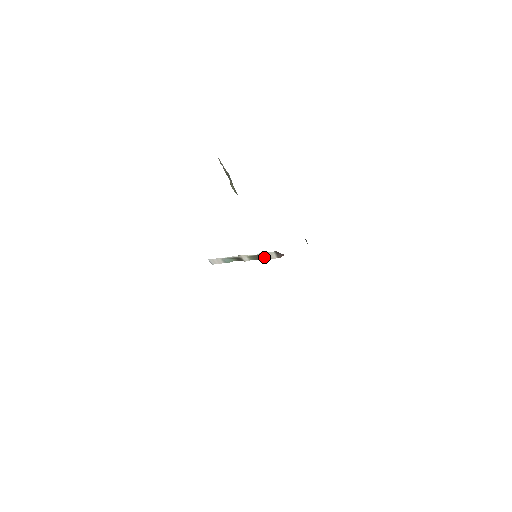
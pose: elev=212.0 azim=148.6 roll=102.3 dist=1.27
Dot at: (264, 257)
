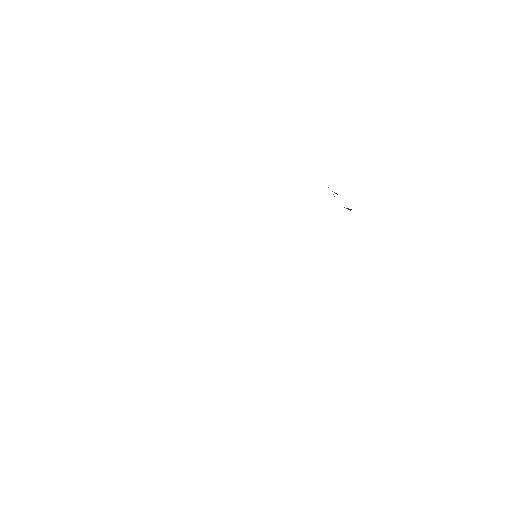
Dot at: occluded
